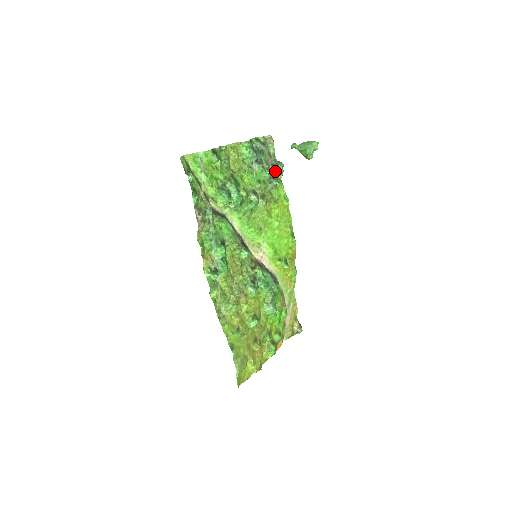
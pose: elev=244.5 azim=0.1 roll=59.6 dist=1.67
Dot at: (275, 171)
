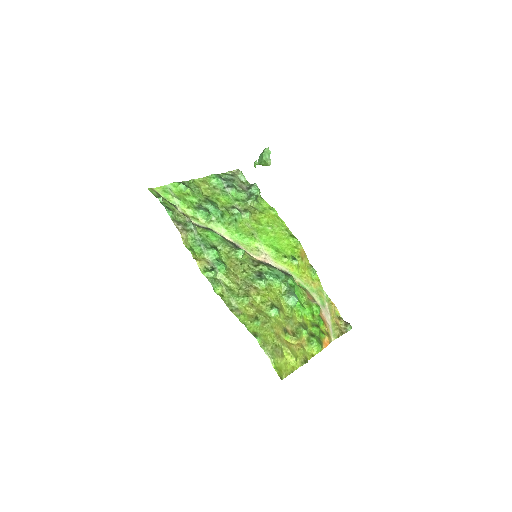
Dot at: (251, 191)
